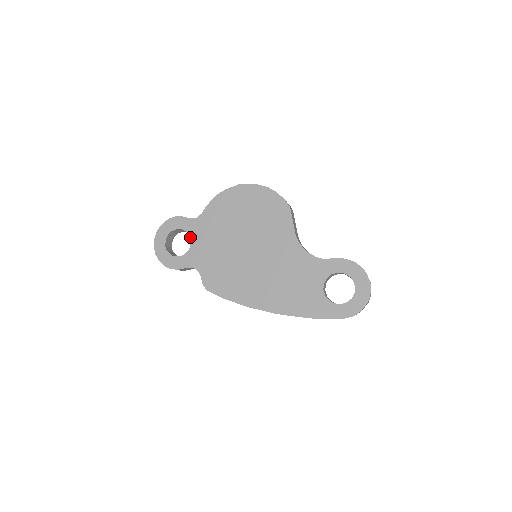
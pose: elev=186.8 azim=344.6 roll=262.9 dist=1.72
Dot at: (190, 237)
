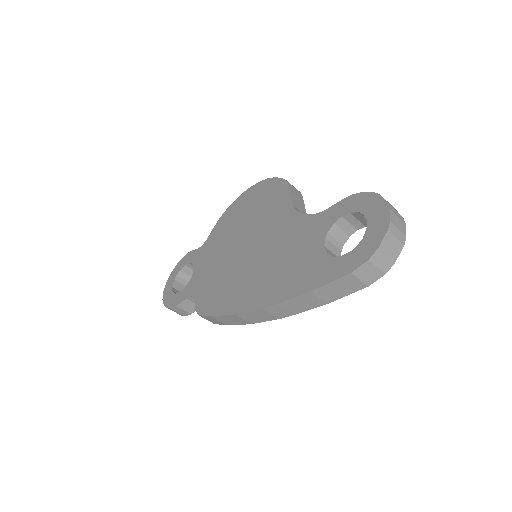
Dot at: (194, 266)
